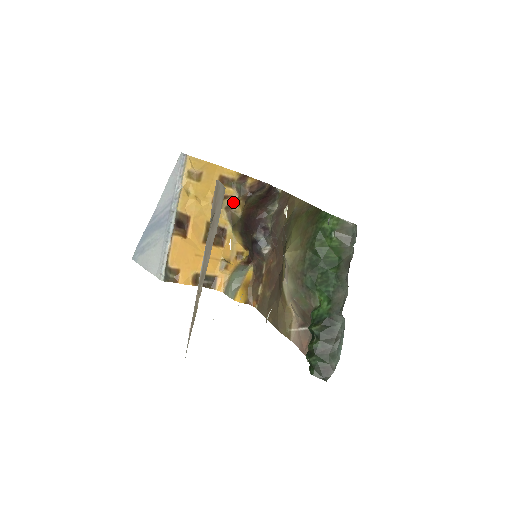
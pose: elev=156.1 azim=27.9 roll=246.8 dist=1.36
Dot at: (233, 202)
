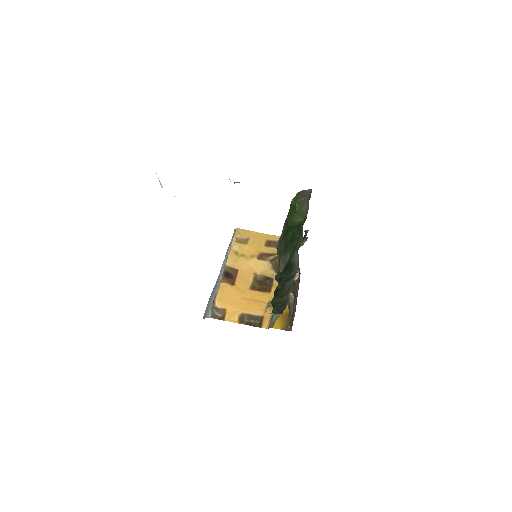
Dot at: occluded
